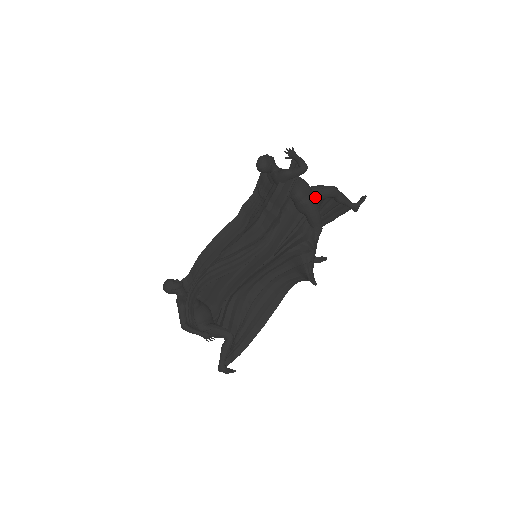
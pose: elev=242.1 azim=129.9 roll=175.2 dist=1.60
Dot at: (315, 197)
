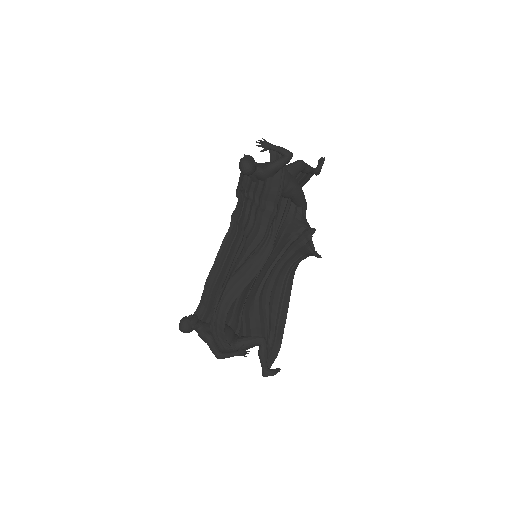
Dot at: (294, 178)
